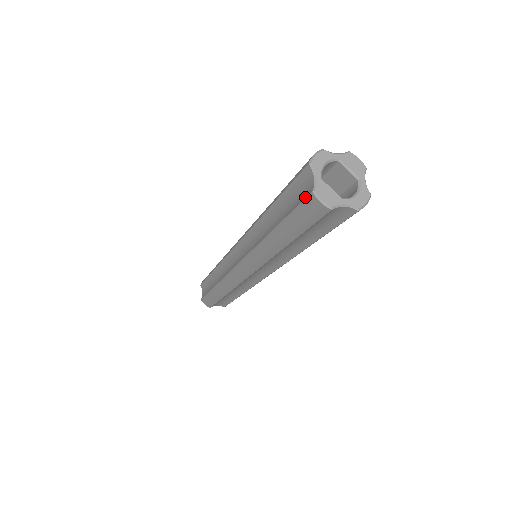
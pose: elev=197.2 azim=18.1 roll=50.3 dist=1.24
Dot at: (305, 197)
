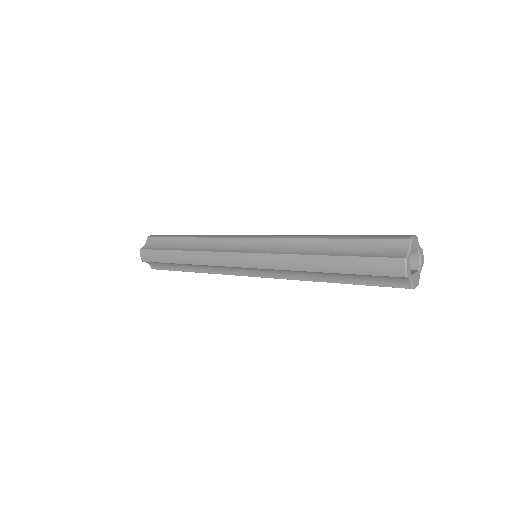
Dot at: (400, 287)
